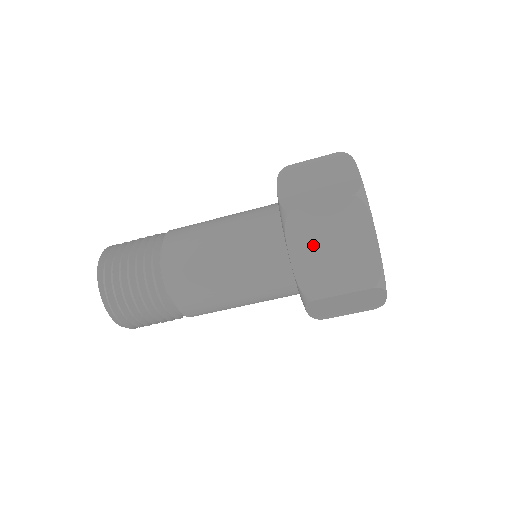
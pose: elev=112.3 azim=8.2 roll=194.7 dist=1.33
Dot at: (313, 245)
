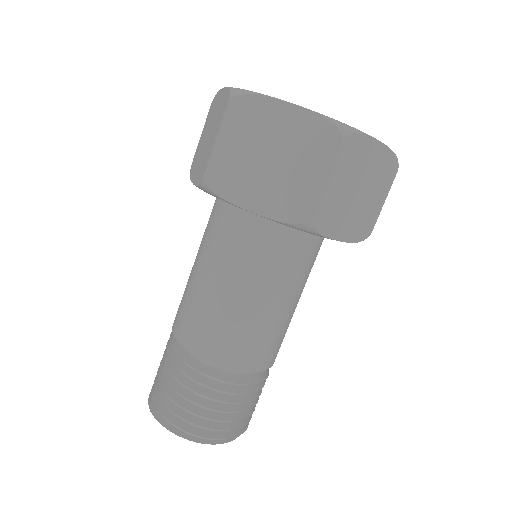
Dot at: (253, 177)
